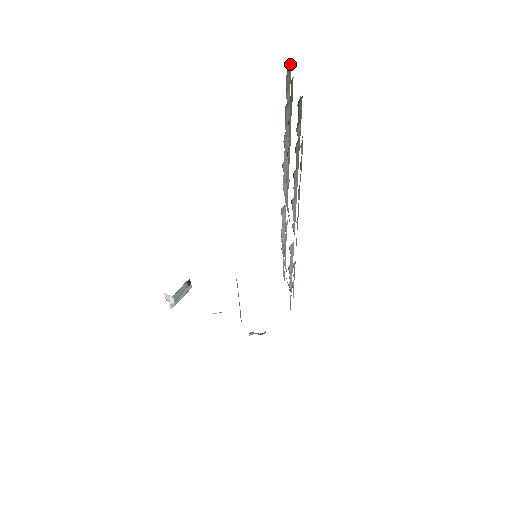
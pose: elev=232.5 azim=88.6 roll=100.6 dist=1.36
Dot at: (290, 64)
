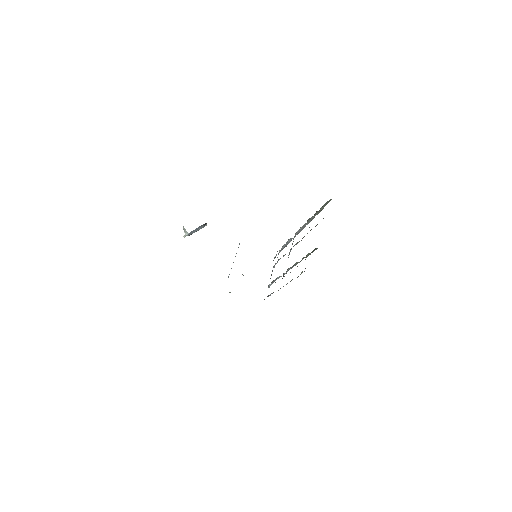
Dot at: occluded
